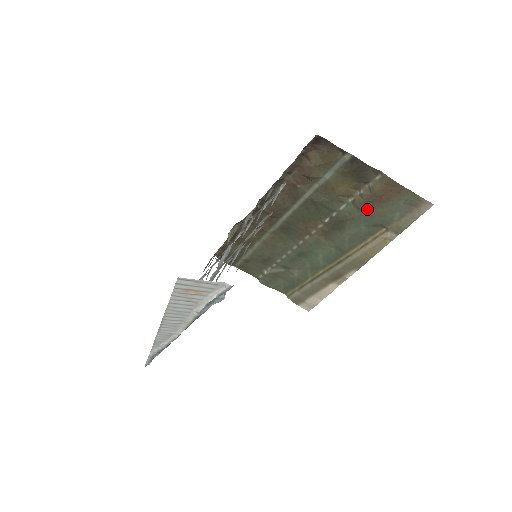
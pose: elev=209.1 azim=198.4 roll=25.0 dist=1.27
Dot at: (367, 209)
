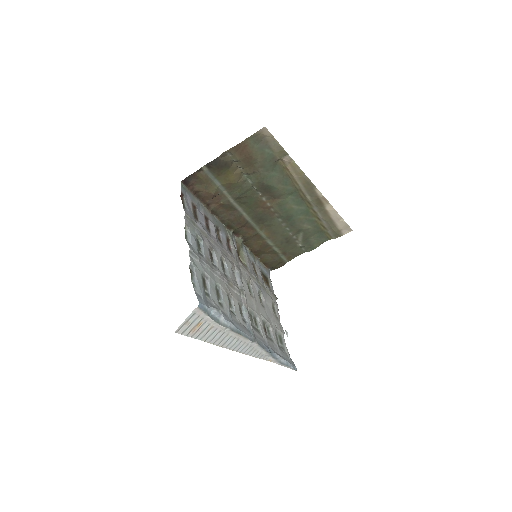
Dot at: (256, 168)
